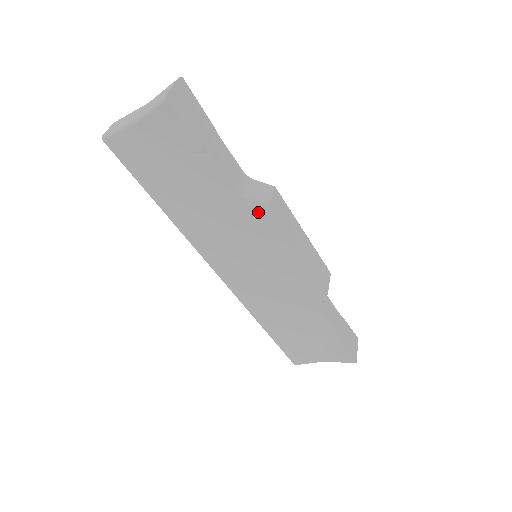
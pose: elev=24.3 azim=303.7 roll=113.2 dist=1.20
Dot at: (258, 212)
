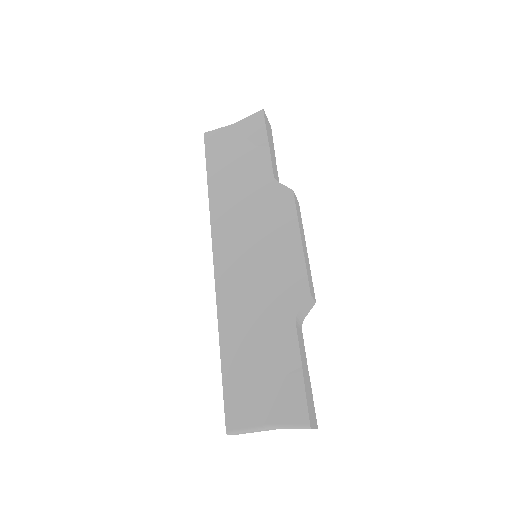
Dot at: (282, 195)
